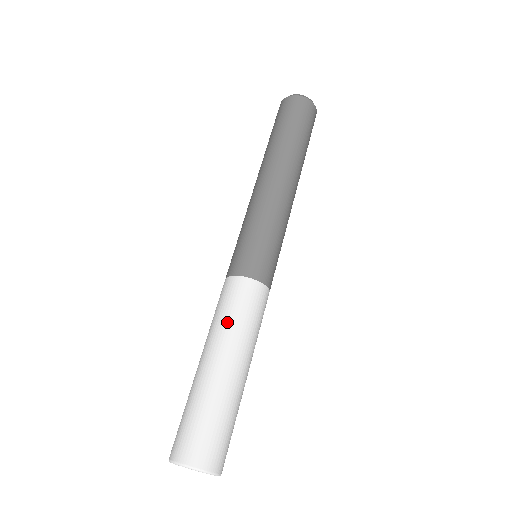
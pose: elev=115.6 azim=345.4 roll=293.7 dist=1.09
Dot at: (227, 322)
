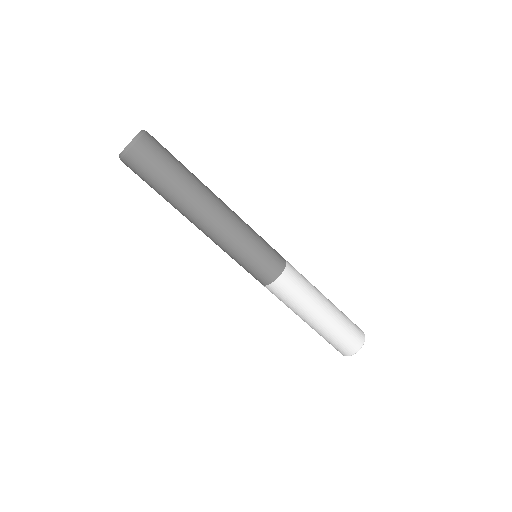
Dot at: occluded
